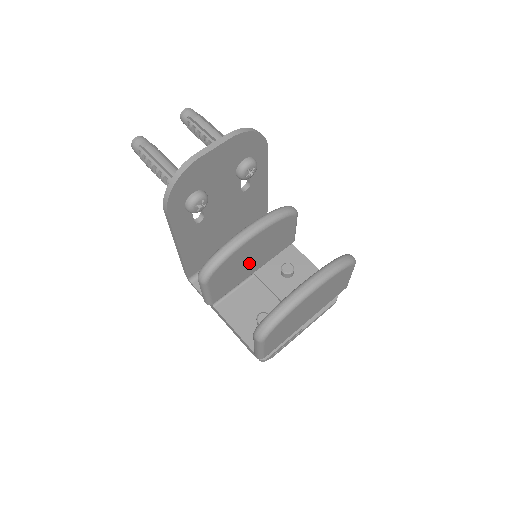
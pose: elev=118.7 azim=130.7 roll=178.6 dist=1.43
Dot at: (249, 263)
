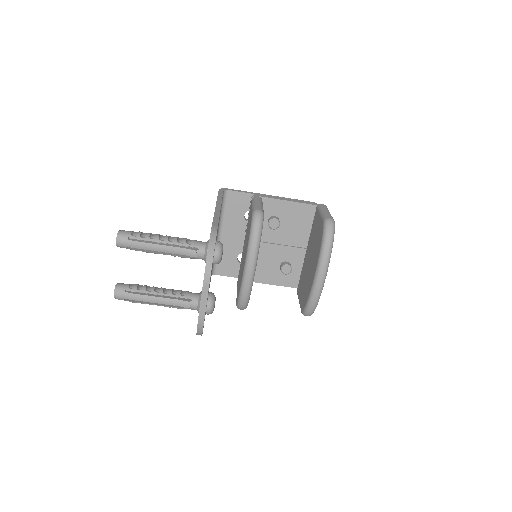
Dot at: occluded
